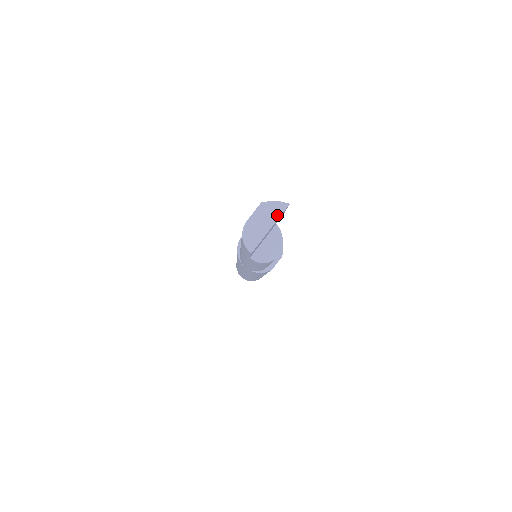
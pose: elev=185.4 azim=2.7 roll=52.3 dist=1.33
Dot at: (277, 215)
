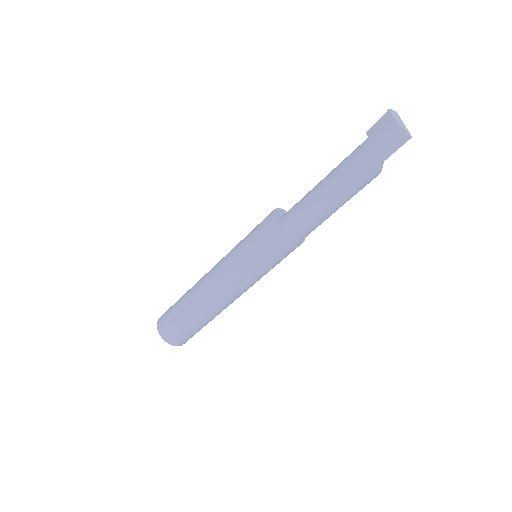
Dot at: (399, 117)
